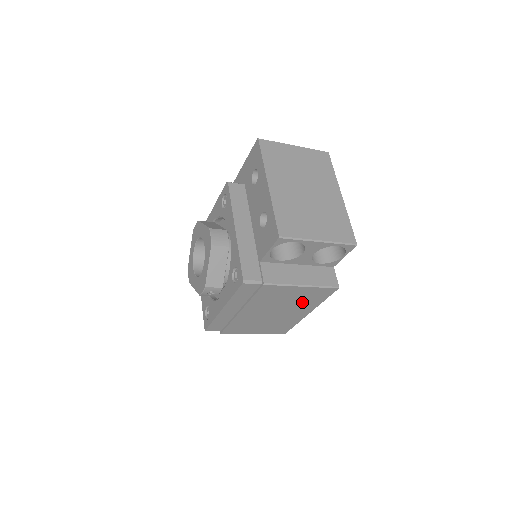
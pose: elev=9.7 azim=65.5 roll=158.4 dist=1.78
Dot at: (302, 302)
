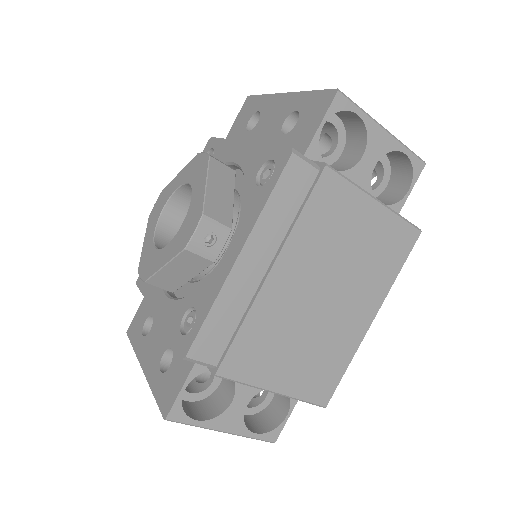
Dot at: (368, 268)
